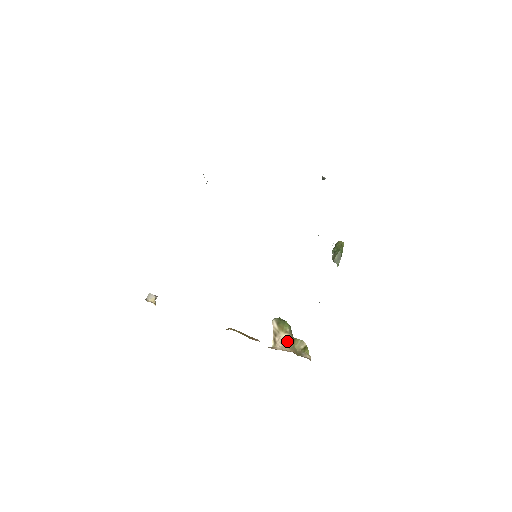
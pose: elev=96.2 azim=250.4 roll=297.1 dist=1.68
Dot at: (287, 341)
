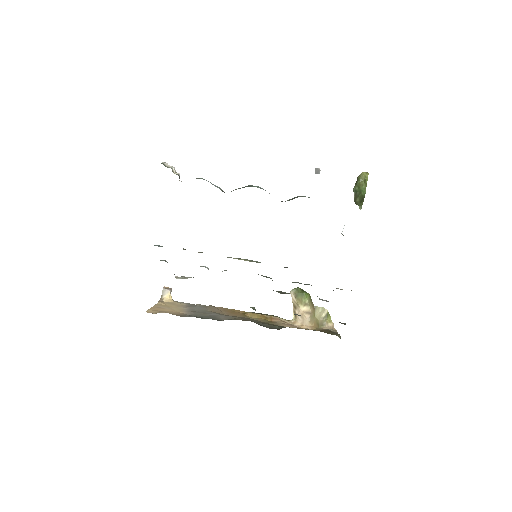
Dot at: (307, 314)
